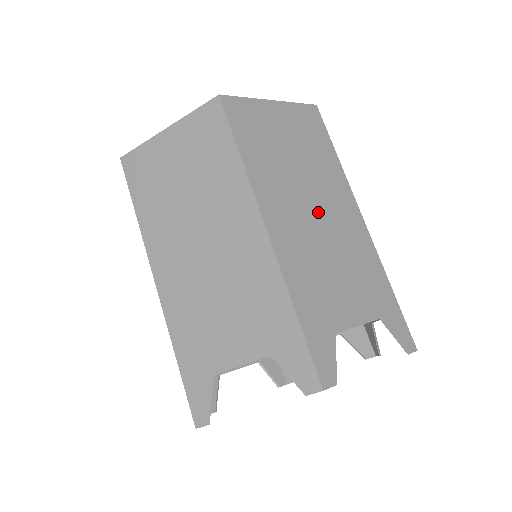
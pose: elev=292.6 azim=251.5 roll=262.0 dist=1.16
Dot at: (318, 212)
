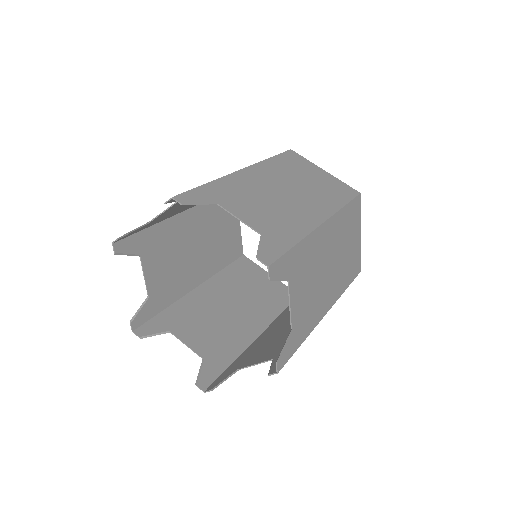
Dot at: (289, 194)
